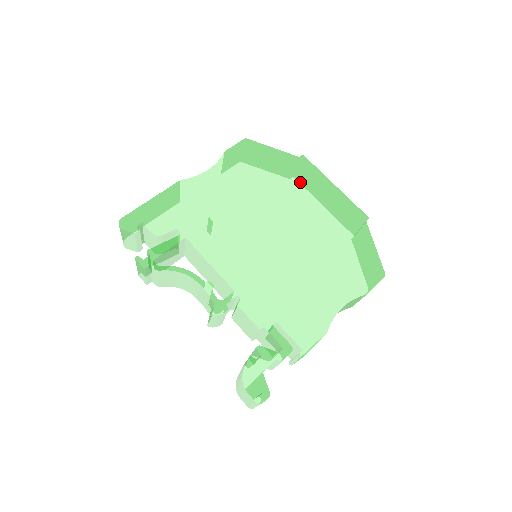
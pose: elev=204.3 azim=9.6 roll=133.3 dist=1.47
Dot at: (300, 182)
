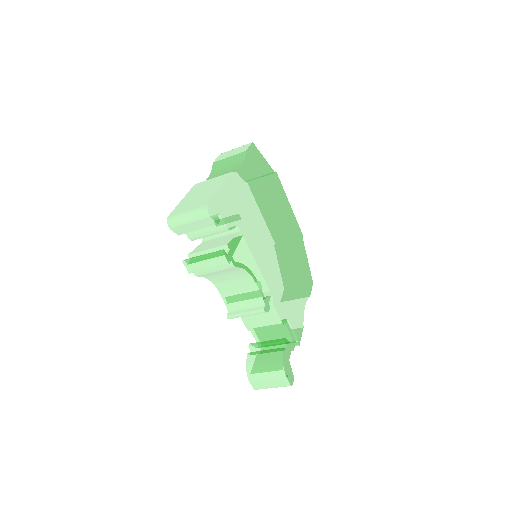
Dot at: (279, 196)
